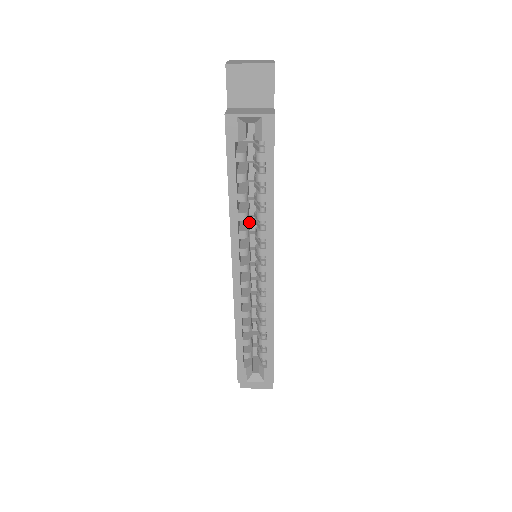
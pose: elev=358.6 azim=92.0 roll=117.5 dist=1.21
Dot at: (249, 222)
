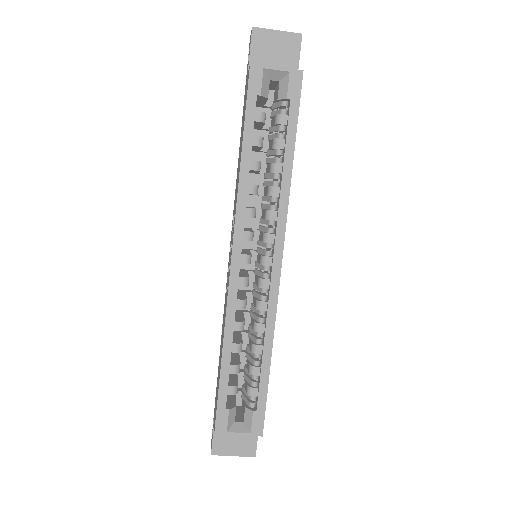
Dot at: occluded
